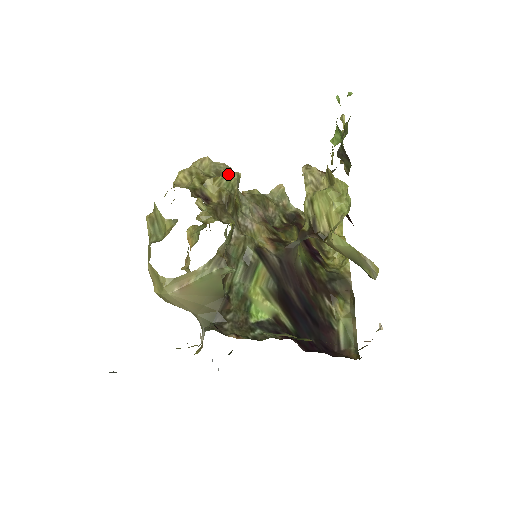
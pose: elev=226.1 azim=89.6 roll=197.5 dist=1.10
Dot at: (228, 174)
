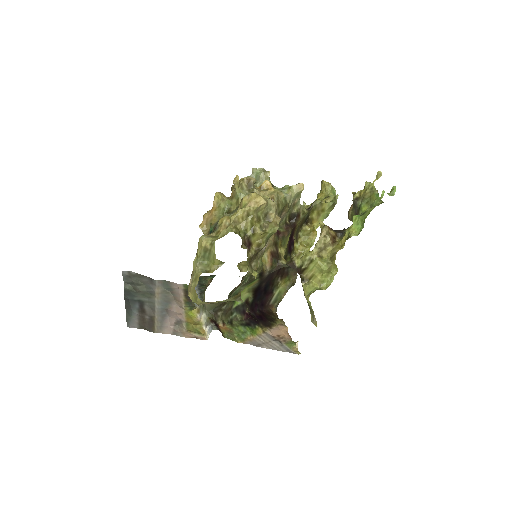
Dot at: (273, 227)
